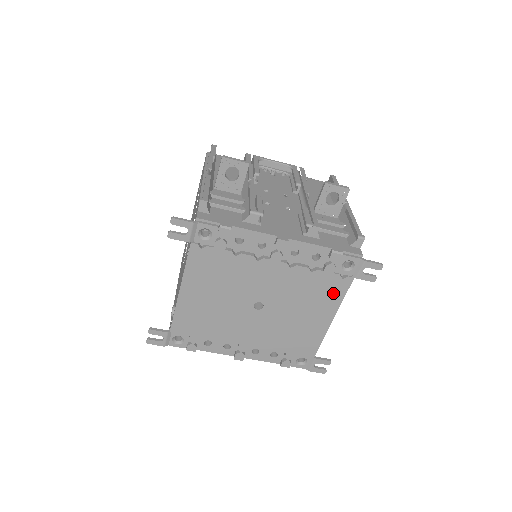
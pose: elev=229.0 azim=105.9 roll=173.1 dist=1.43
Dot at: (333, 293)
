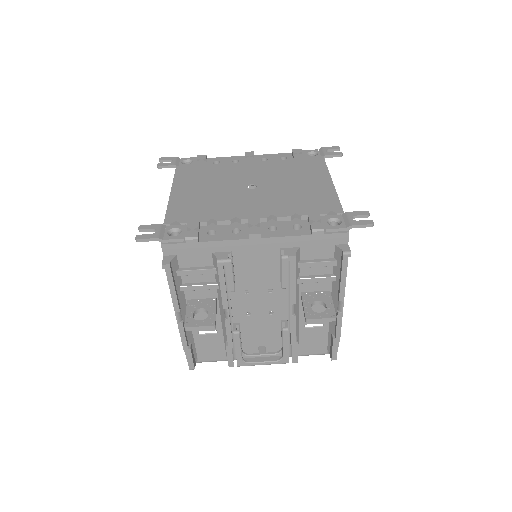
Dot at: (314, 167)
